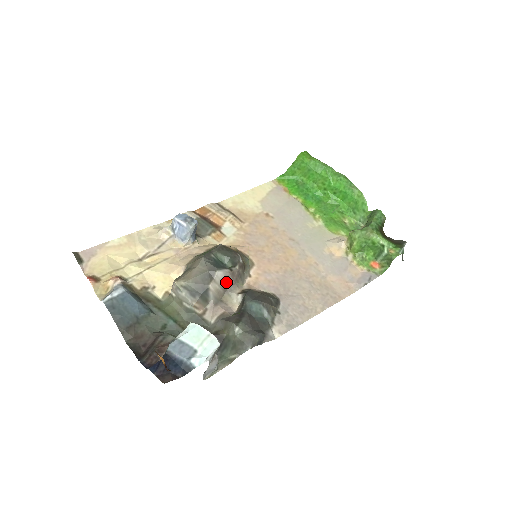
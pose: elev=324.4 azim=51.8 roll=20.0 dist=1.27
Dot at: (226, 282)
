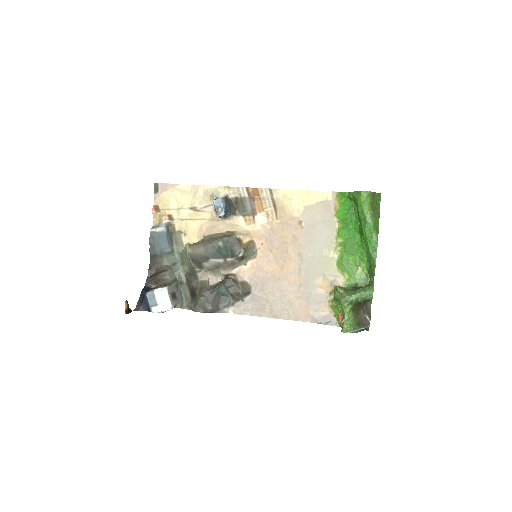
Dot at: (218, 265)
